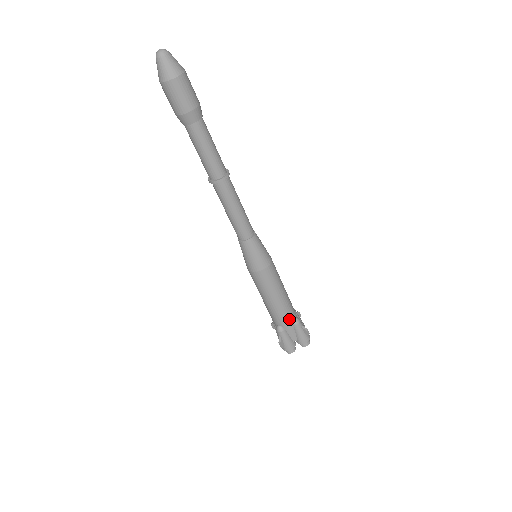
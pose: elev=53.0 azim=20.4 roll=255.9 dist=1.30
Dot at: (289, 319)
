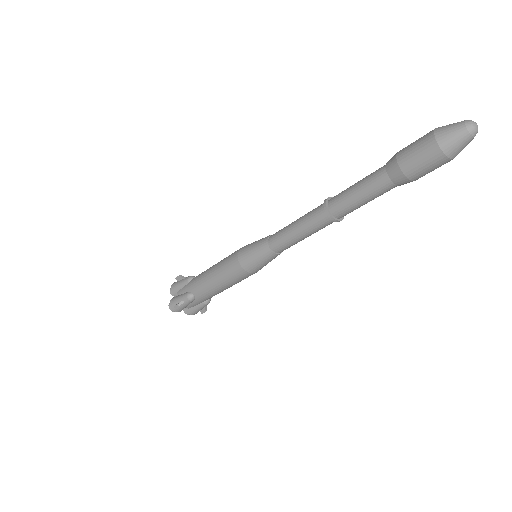
Dot at: (207, 299)
